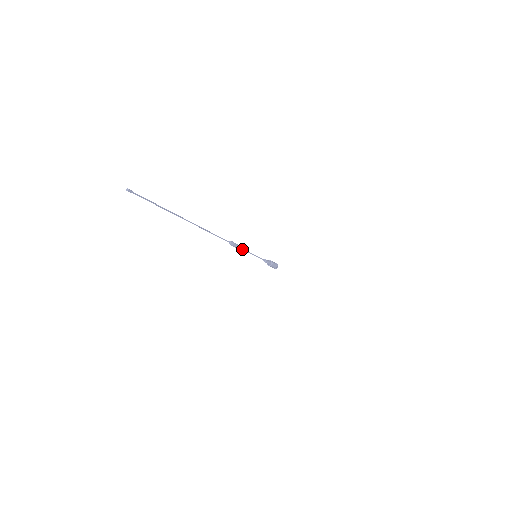
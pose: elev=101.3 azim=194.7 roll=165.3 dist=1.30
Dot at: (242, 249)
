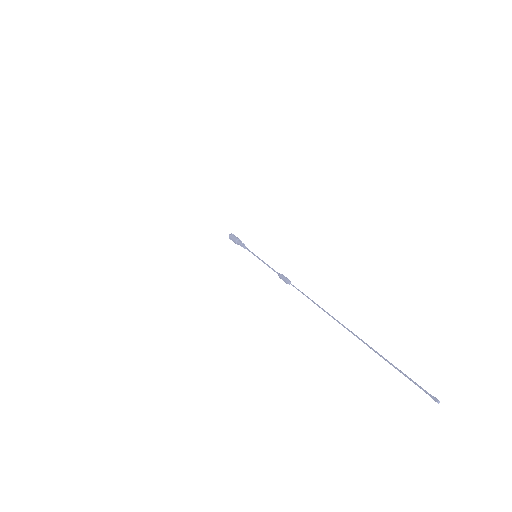
Dot at: (274, 270)
